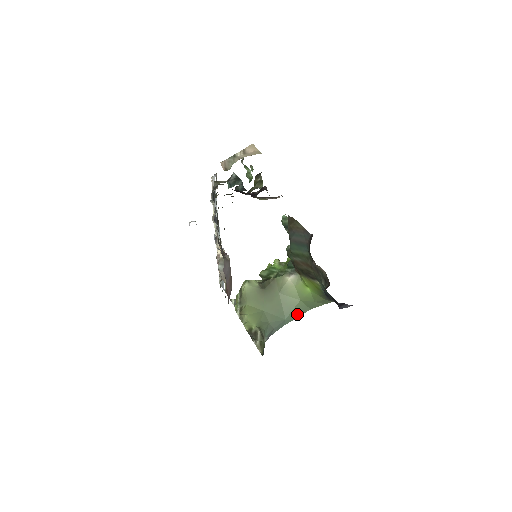
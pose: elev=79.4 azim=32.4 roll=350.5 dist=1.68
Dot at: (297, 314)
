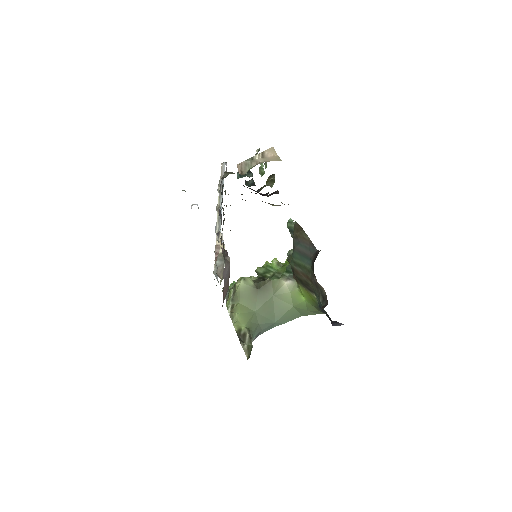
Dot at: (288, 319)
